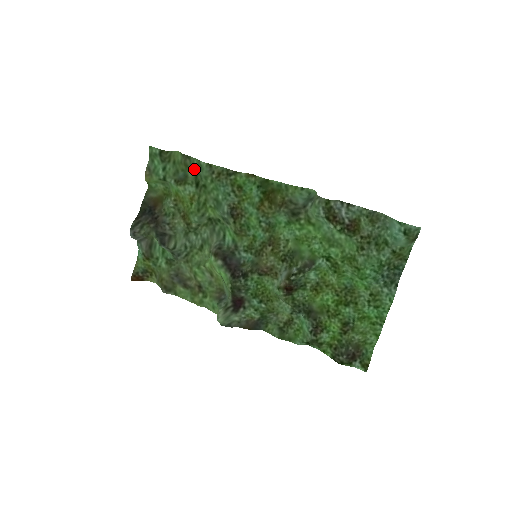
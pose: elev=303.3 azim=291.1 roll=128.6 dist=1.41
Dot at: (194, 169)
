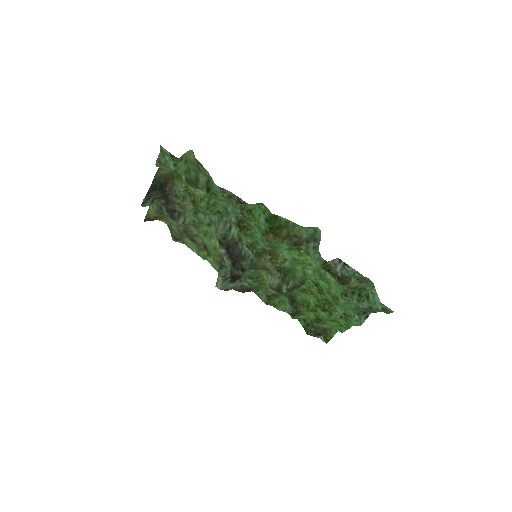
Dot at: (206, 176)
